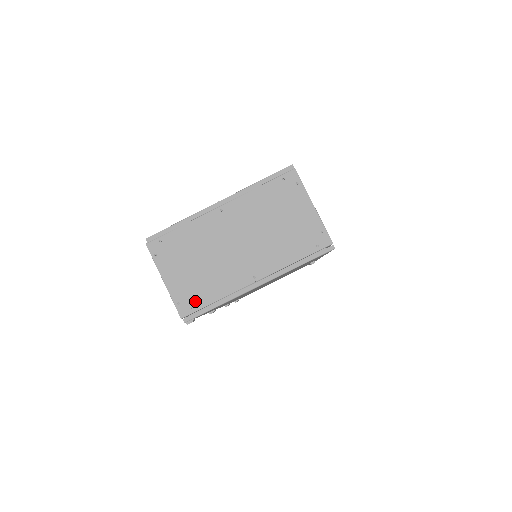
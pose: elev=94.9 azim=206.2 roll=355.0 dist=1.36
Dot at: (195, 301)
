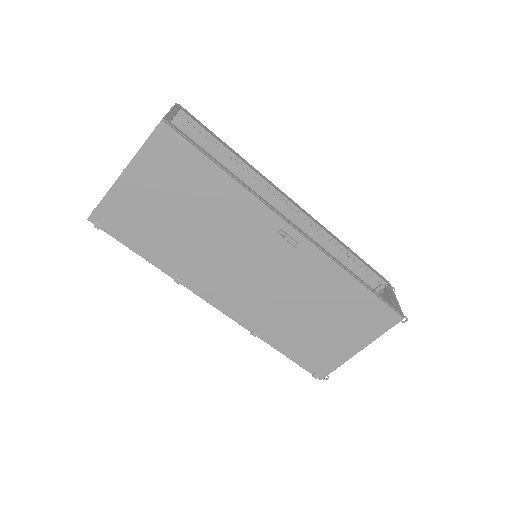
Dot at: occluded
